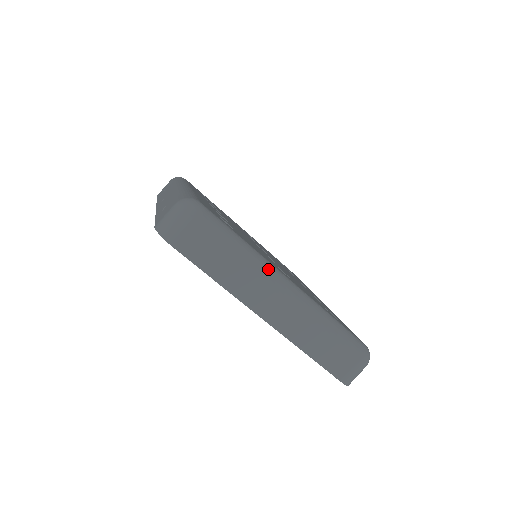
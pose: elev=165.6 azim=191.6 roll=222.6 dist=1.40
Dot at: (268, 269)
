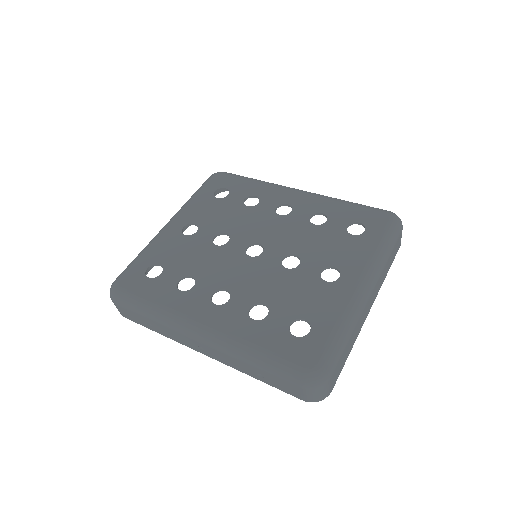
Dot at: (357, 309)
